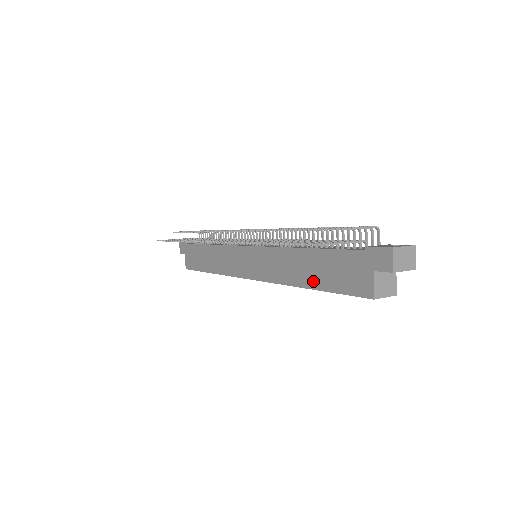
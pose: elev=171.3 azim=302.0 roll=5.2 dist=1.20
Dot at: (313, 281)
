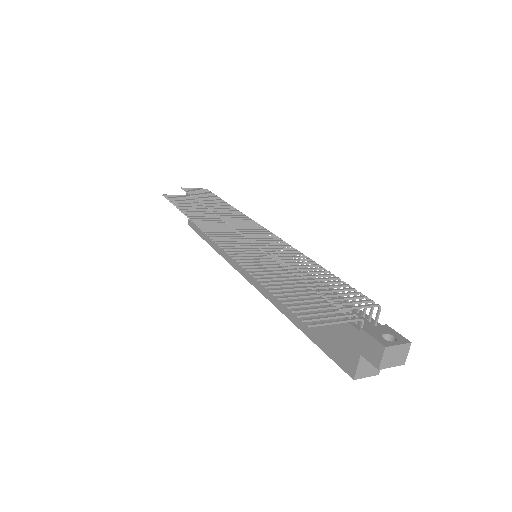
Dot at: (302, 322)
